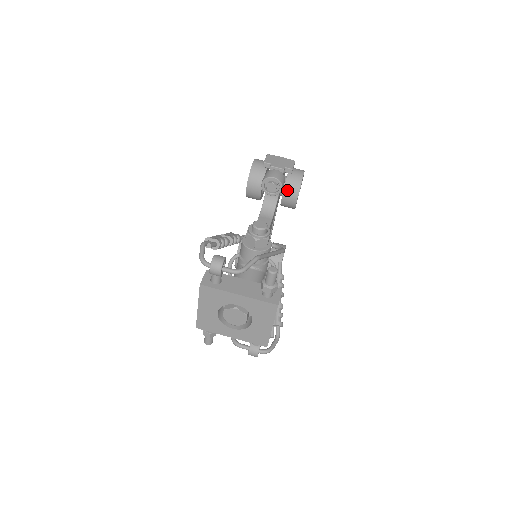
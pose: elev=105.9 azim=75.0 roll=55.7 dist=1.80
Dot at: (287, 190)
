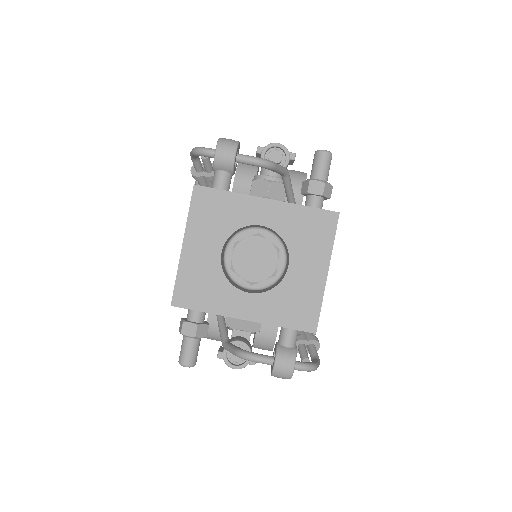
Dot at: occluded
